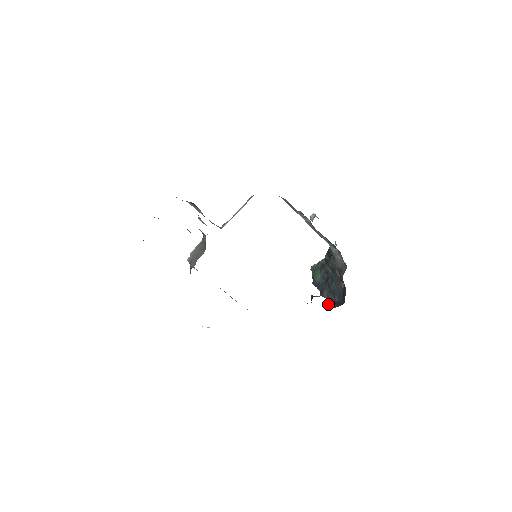
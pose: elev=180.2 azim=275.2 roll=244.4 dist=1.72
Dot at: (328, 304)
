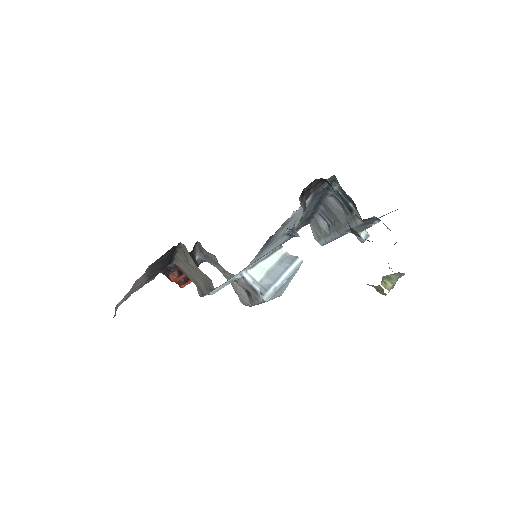
Dot at: occluded
